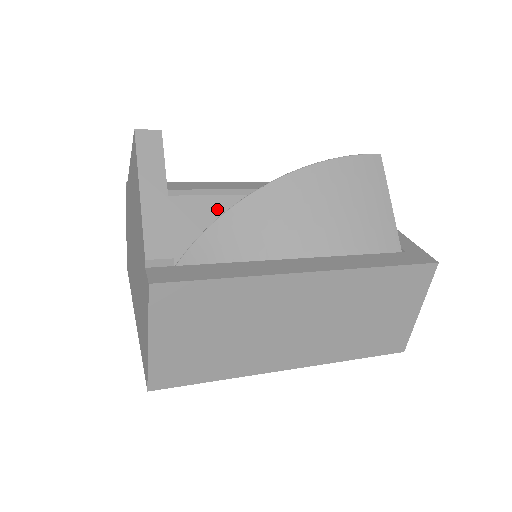
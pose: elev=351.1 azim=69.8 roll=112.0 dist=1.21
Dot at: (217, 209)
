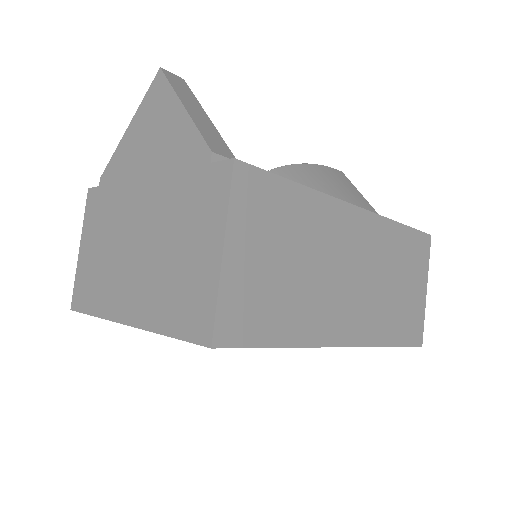
Dot at: occluded
